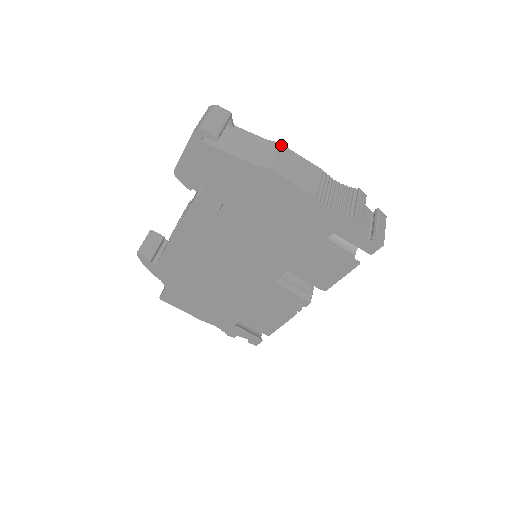
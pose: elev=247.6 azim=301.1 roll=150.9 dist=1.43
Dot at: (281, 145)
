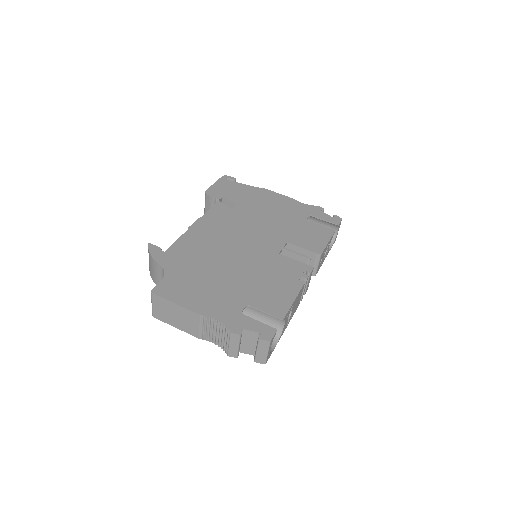
Dot at: occluded
